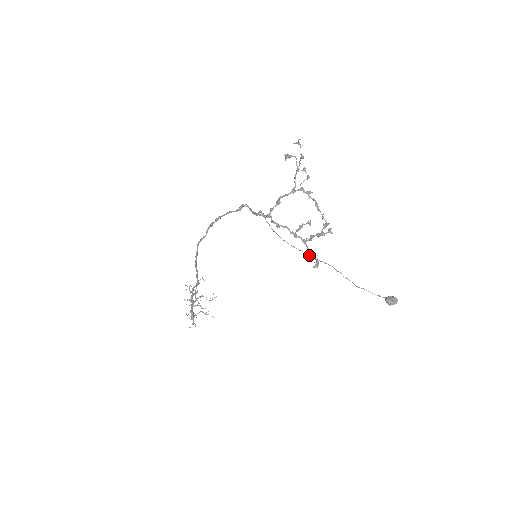
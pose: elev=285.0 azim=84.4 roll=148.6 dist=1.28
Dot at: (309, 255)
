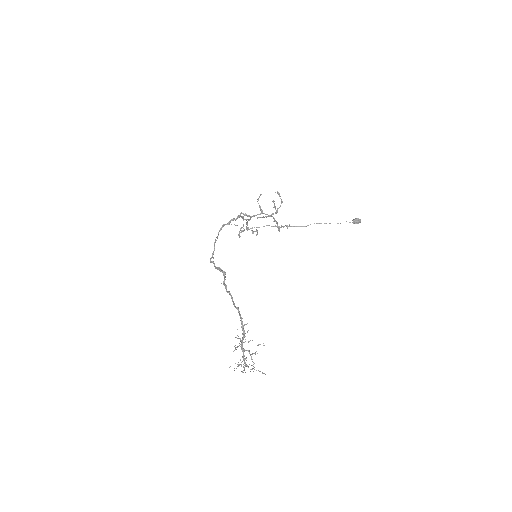
Dot at: occluded
